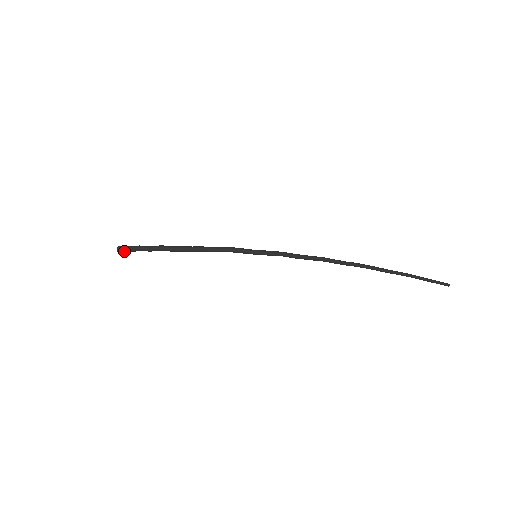
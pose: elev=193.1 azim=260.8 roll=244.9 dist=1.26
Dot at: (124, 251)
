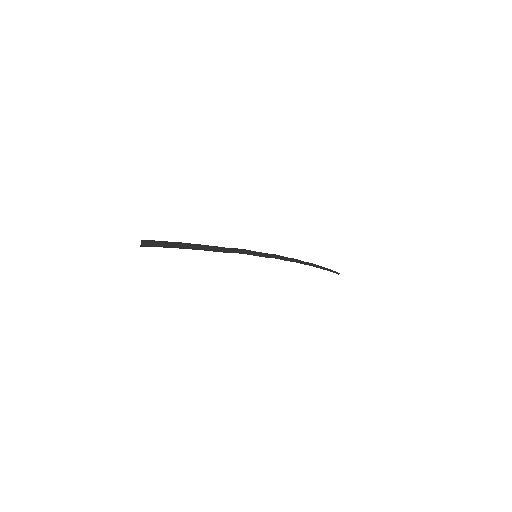
Dot at: (147, 246)
